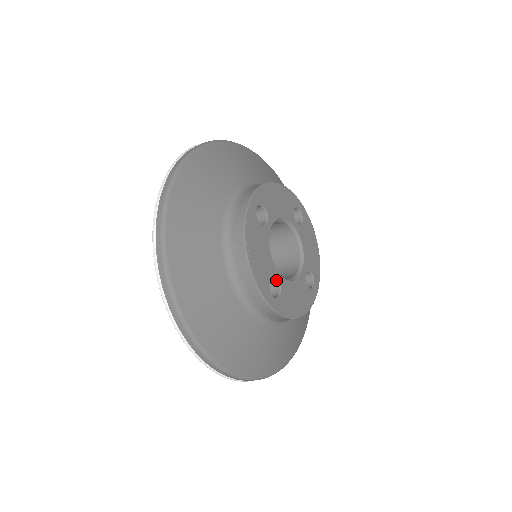
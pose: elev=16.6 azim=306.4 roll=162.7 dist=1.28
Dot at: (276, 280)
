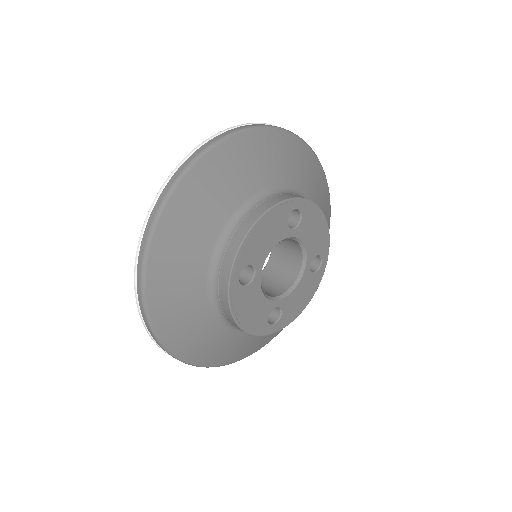
Dot at: occluded
